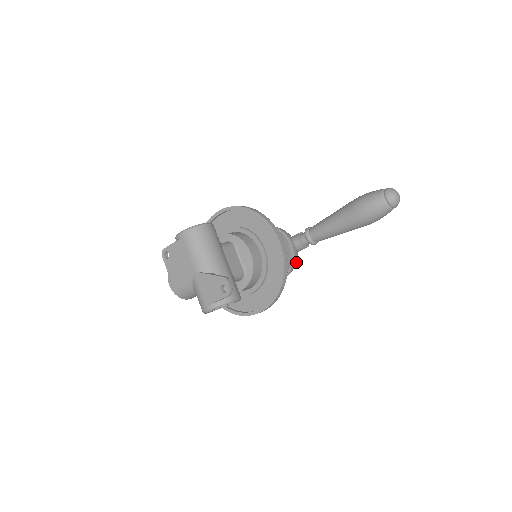
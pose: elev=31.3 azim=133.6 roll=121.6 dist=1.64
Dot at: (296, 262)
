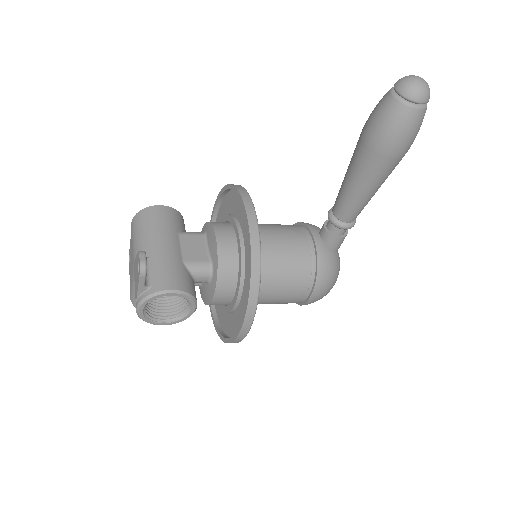
Dot at: (329, 265)
